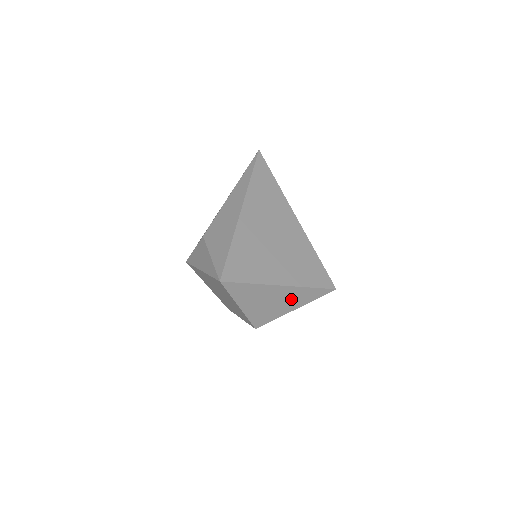
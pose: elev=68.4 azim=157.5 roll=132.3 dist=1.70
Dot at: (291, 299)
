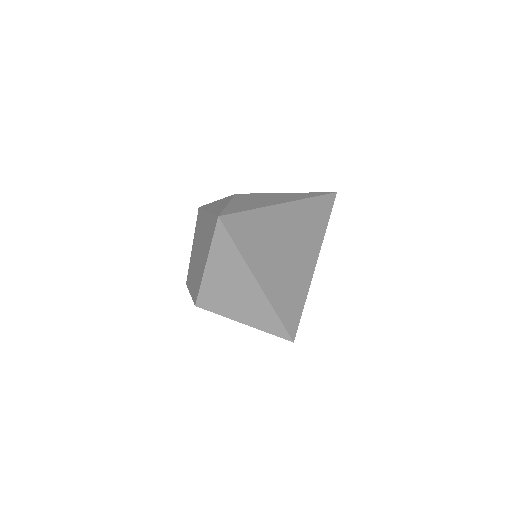
Dot at: (251, 307)
